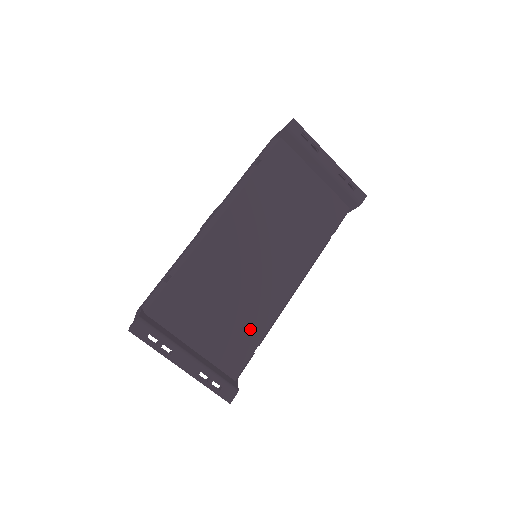
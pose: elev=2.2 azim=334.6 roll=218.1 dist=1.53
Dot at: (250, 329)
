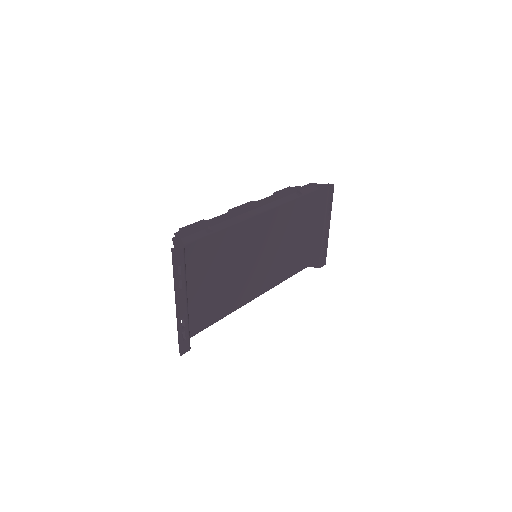
Dot at: (221, 306)
